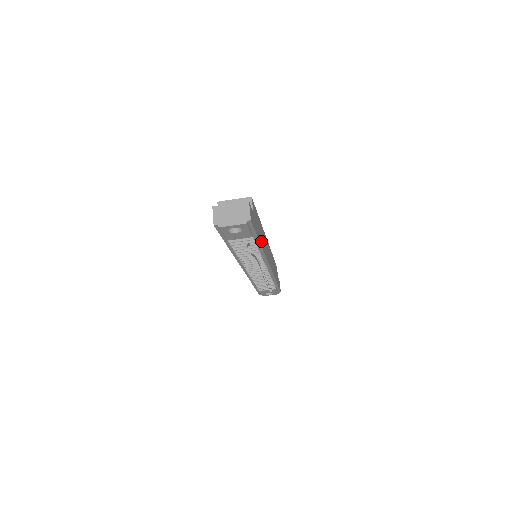
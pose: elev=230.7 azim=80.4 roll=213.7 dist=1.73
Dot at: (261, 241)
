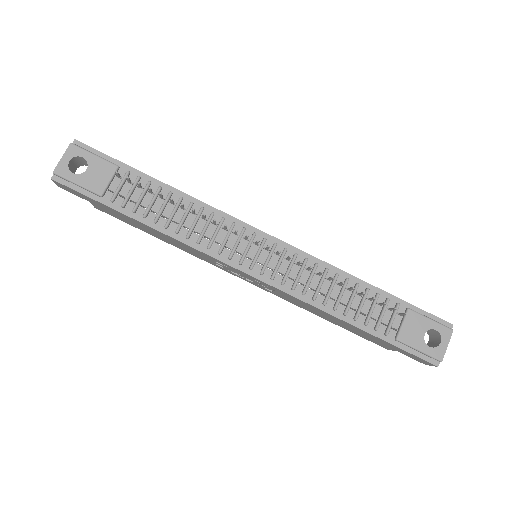
Dot at: occluded
